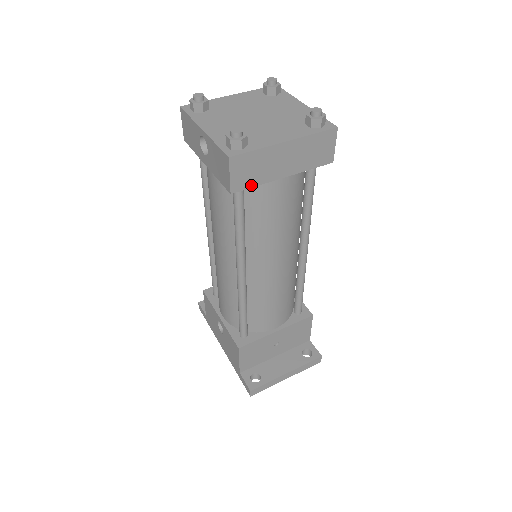
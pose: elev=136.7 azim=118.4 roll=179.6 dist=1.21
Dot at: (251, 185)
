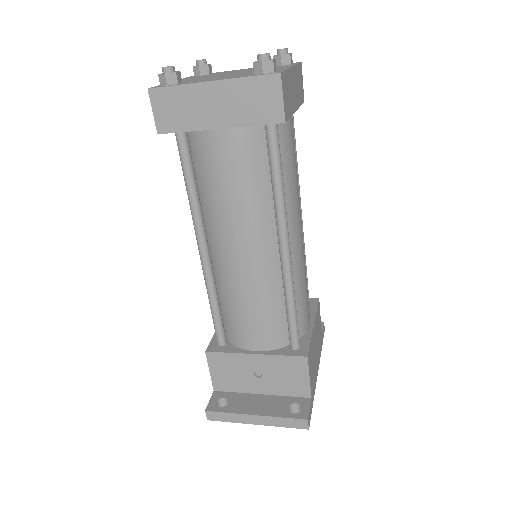
Dot at: (179, 129)
